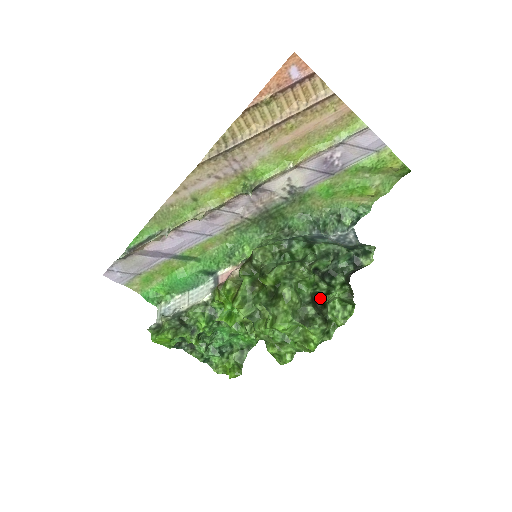
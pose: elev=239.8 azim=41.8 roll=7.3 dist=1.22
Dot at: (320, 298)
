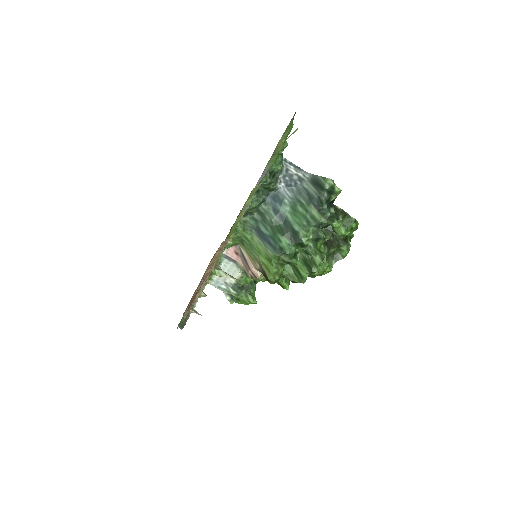
Dot at: occluded
